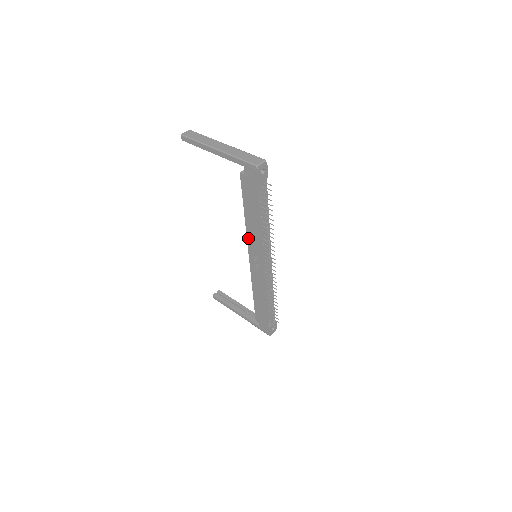
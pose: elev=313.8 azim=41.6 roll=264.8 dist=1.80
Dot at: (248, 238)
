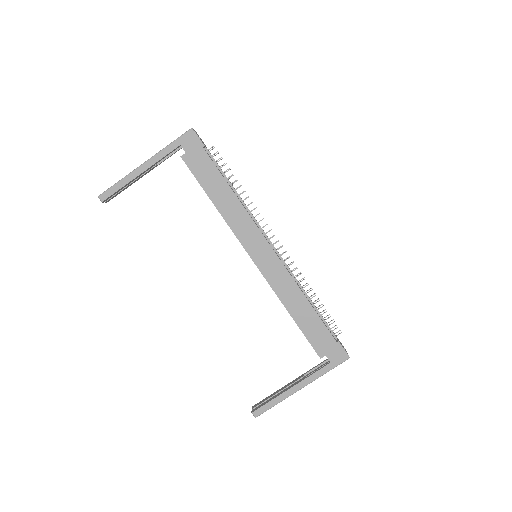
Dot at: (234, 231)
